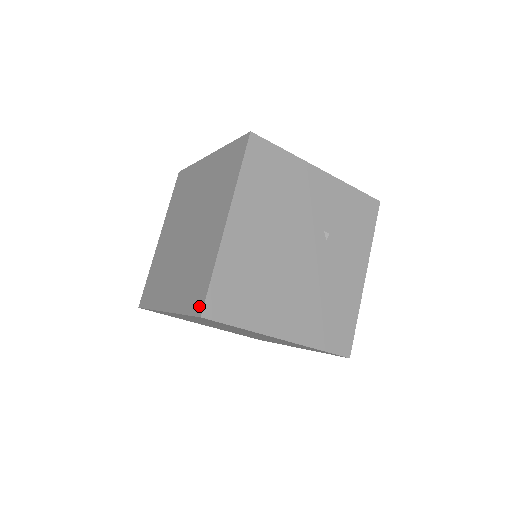
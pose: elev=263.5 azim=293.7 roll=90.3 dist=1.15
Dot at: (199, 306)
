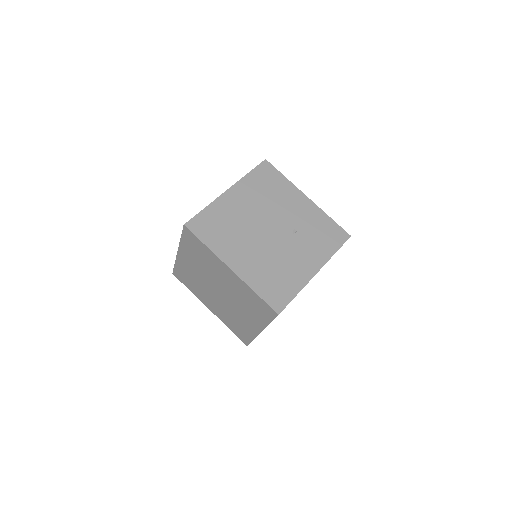
Dot at: occluded
